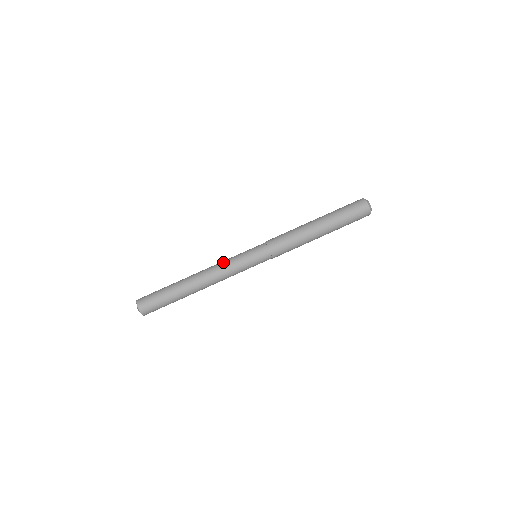
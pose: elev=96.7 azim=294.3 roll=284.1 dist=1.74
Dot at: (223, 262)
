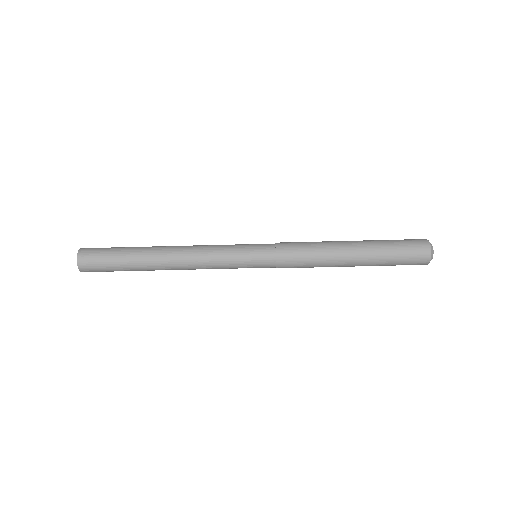
Dot at: (210, 248)
